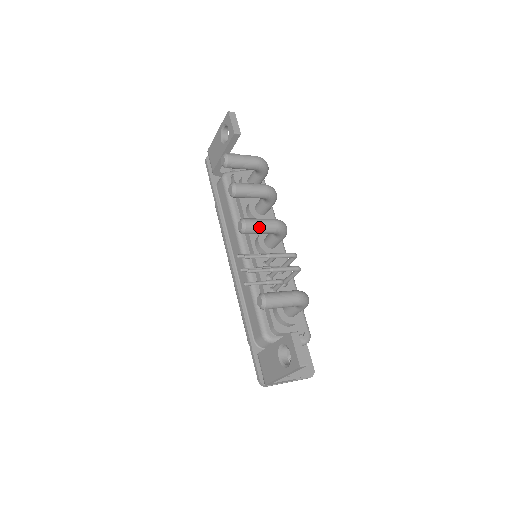
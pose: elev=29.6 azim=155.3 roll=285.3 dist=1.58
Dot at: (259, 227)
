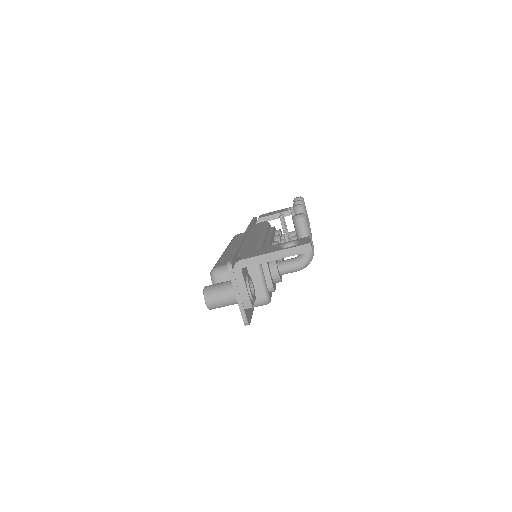
Dot at: occluded
